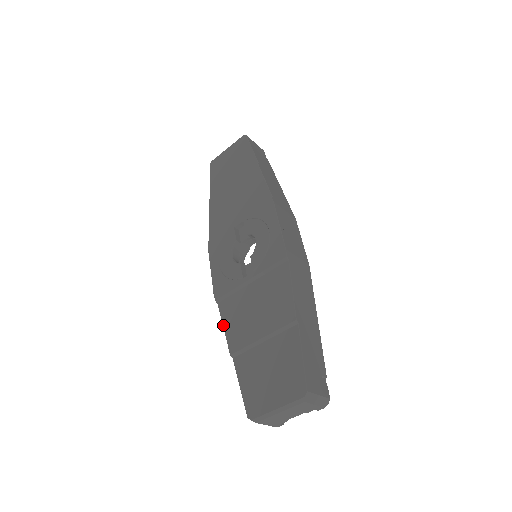
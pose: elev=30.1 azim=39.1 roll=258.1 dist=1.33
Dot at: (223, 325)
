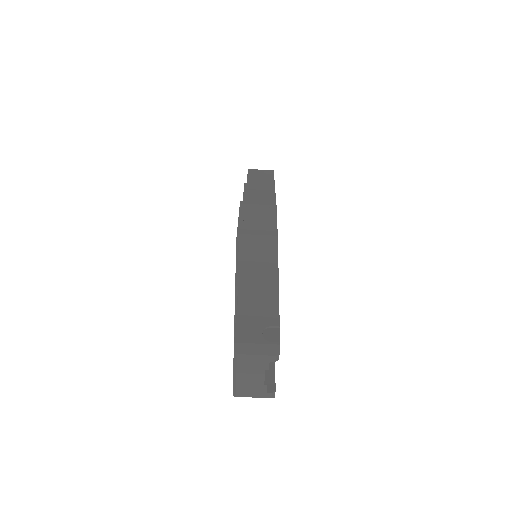
Dot at: occluded
